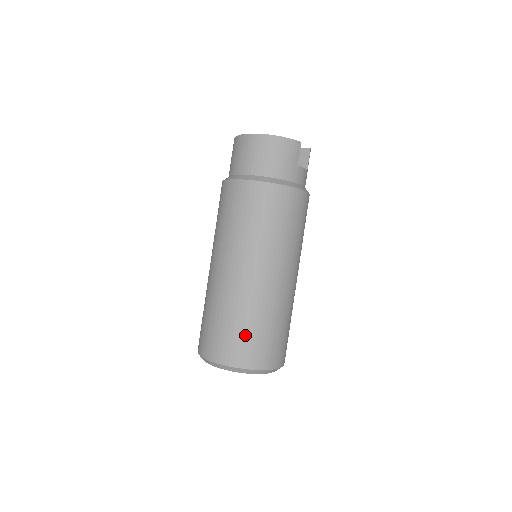
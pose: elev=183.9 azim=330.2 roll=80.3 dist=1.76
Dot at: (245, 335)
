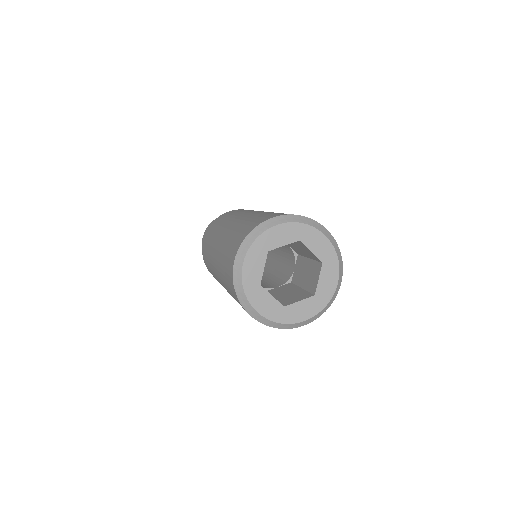
Dot at: (240, 230)
